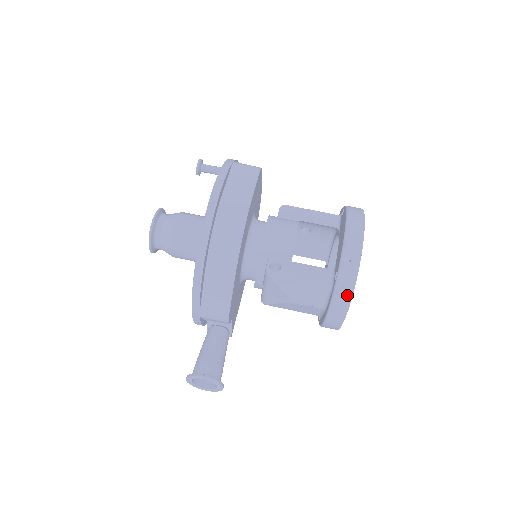
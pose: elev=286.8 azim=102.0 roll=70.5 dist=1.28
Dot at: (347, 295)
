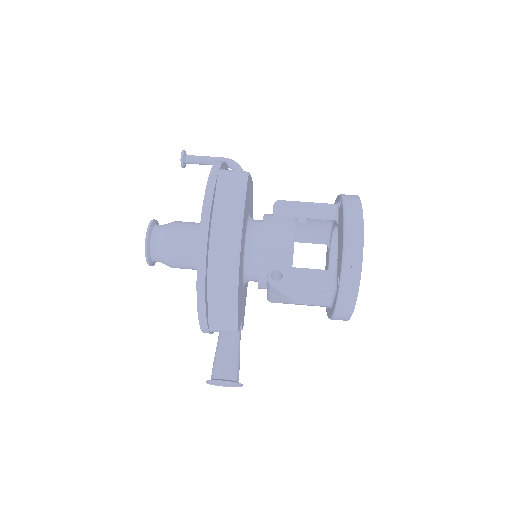
Dot at: (351, 299)
